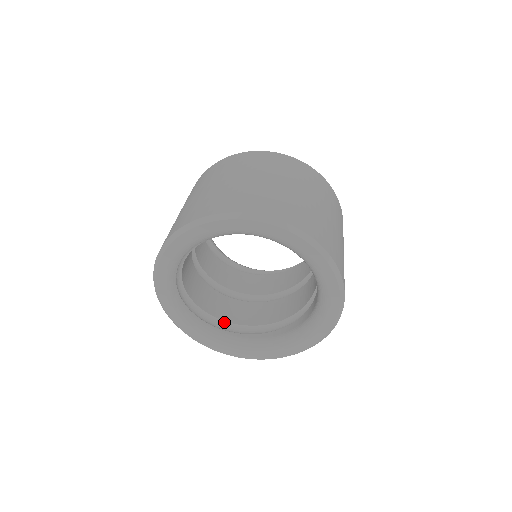
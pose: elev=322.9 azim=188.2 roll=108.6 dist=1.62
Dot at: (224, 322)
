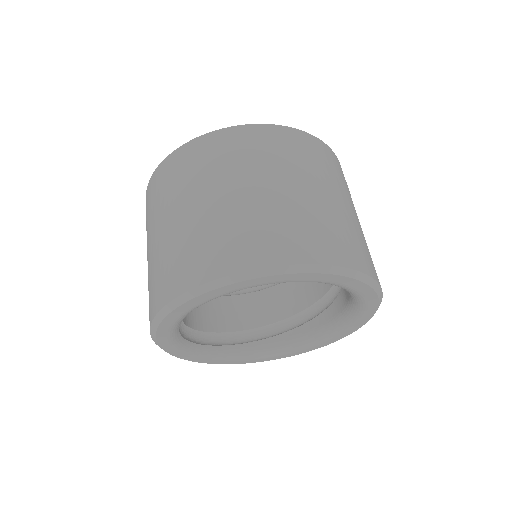
Dot at: (242, 331)
